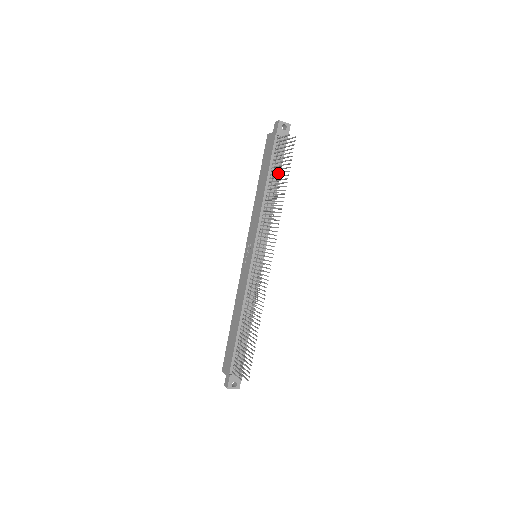
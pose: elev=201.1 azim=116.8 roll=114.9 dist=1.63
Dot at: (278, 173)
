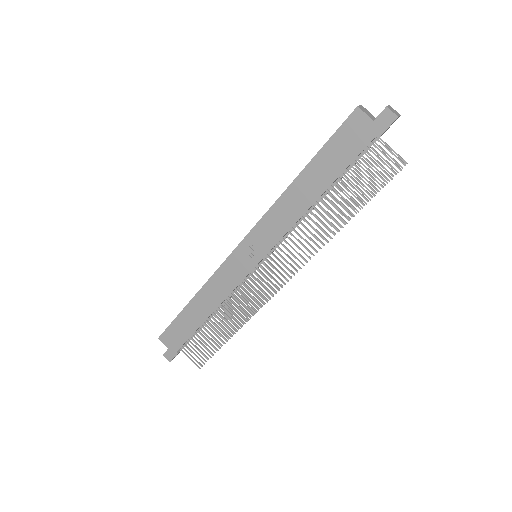
Dot at: (355, 201)
